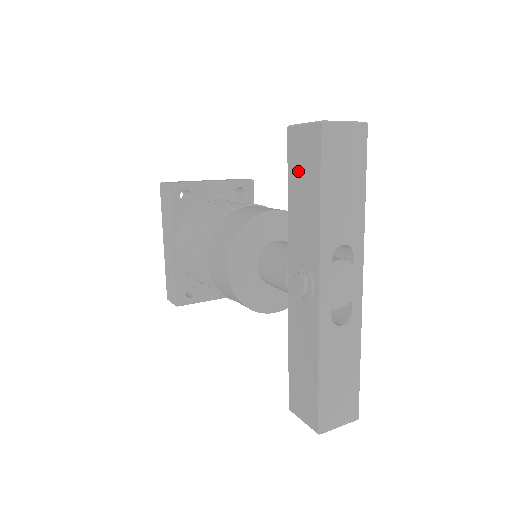
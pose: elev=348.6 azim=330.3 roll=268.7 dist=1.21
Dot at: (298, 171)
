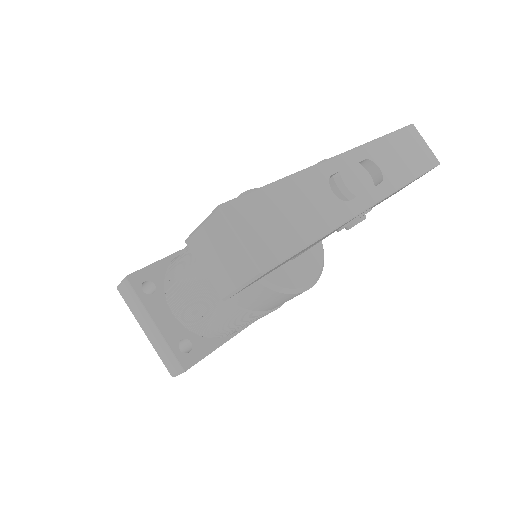
Dot at: occluded
